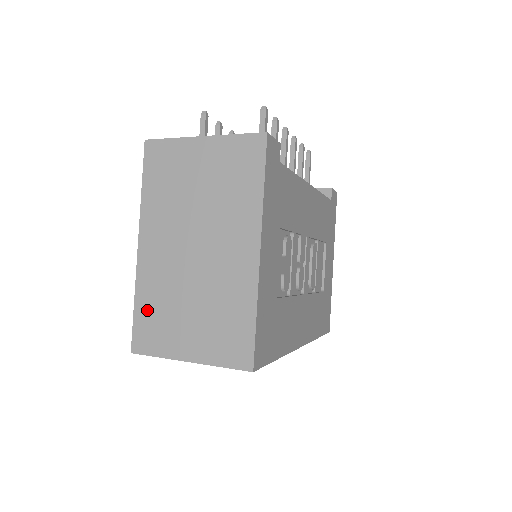
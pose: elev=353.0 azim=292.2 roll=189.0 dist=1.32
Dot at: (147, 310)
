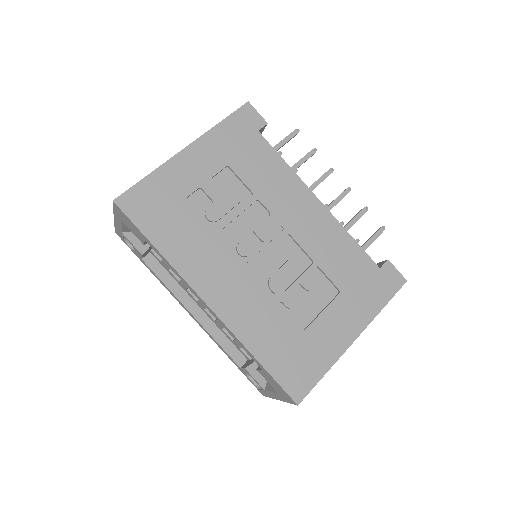
Dot at: occluded
